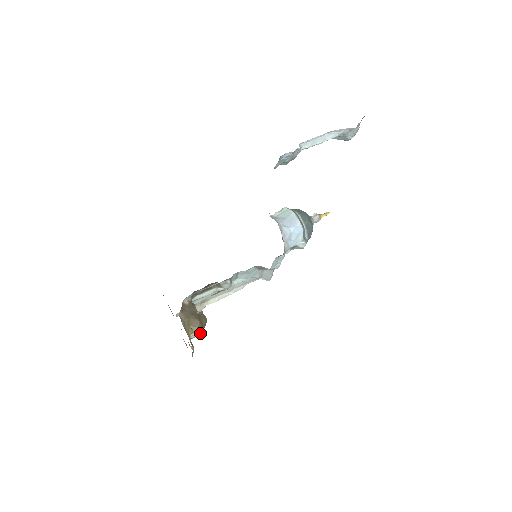
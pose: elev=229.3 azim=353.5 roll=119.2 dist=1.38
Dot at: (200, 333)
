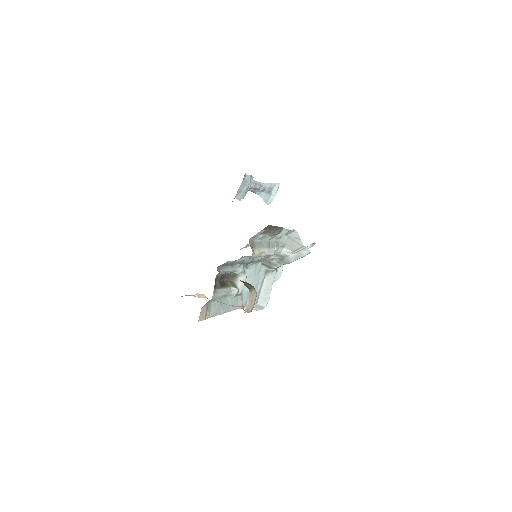
Dot at: (254, 299)
